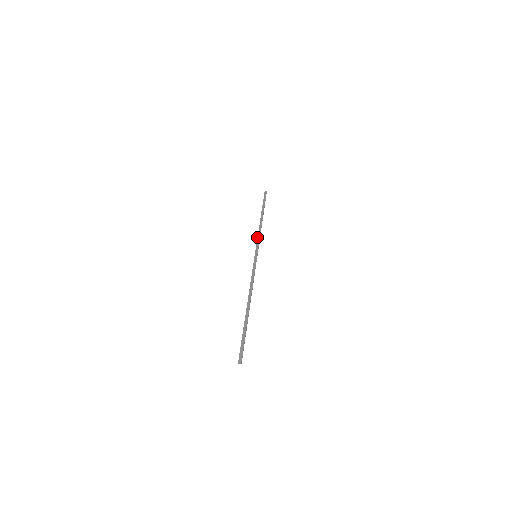
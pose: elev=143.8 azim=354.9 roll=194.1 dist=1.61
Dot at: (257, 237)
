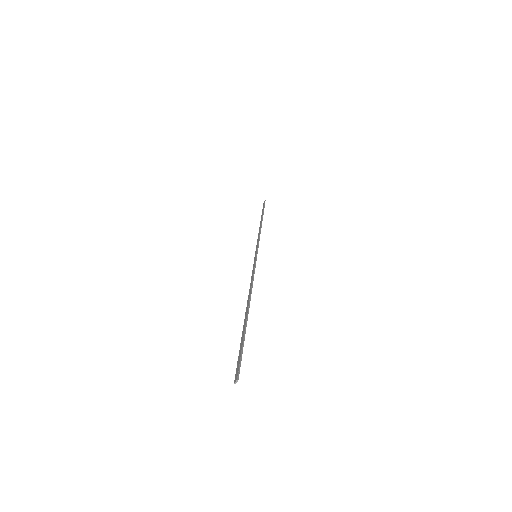
Dot at: occluded
